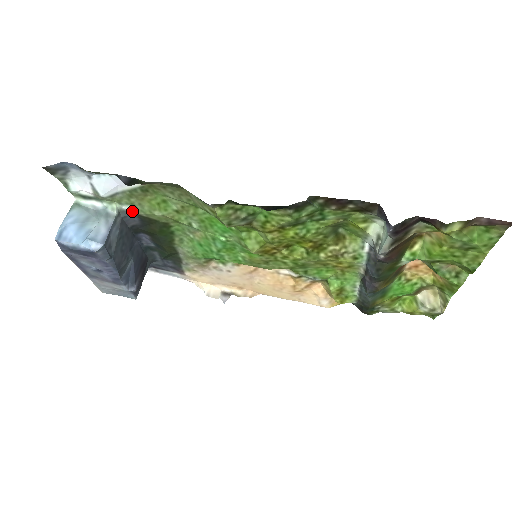
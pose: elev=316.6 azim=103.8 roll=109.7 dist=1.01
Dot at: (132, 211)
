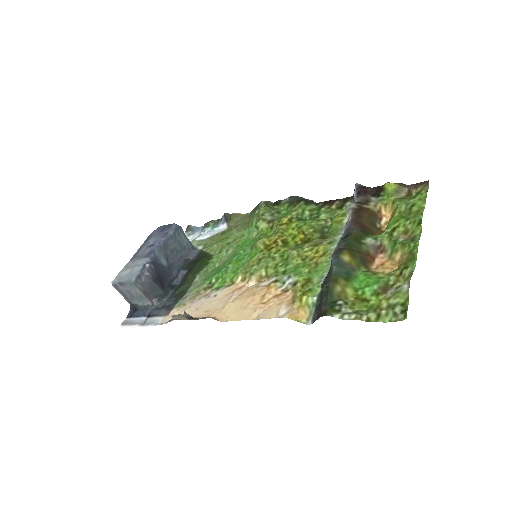
Dot at: (200, 249)
